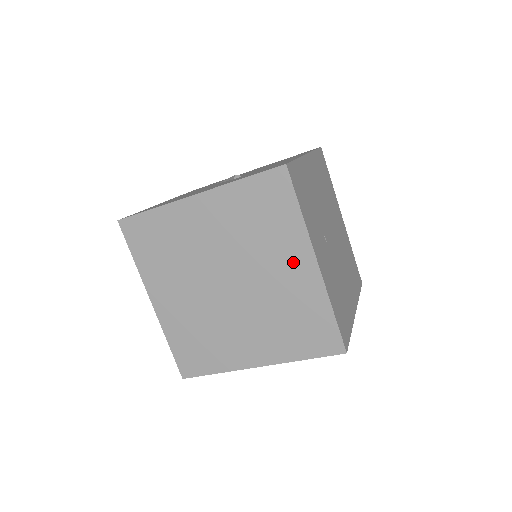
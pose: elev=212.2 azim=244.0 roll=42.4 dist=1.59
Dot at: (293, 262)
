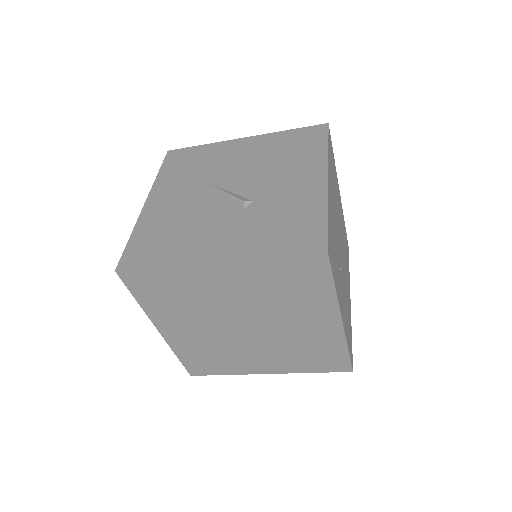
Dot at: (317, 318)
